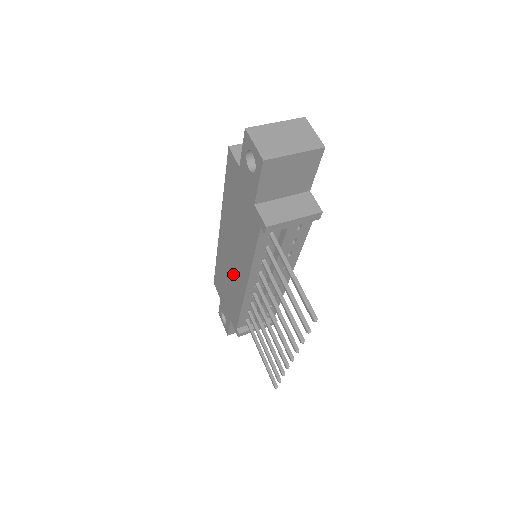
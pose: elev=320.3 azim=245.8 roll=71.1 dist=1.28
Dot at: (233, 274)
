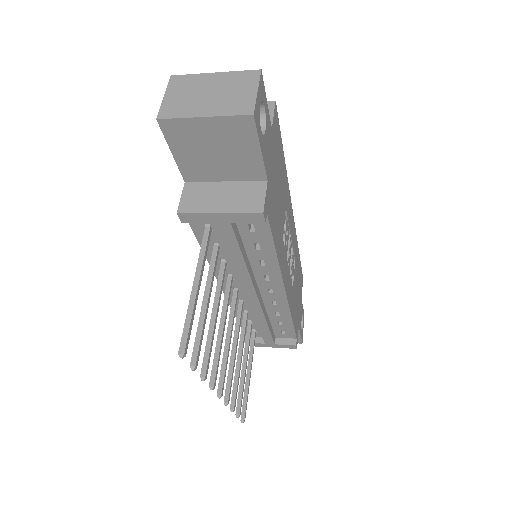
Dot at: occluded
